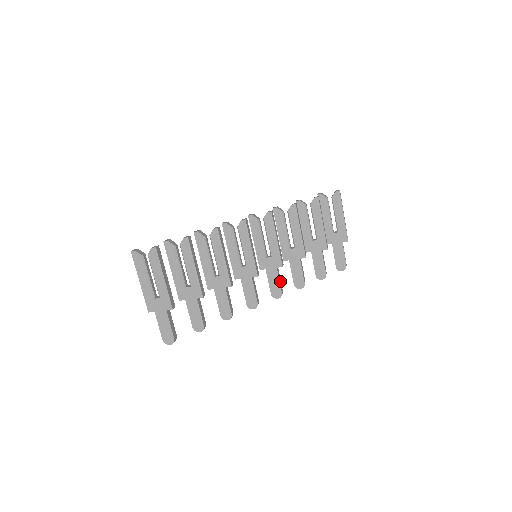
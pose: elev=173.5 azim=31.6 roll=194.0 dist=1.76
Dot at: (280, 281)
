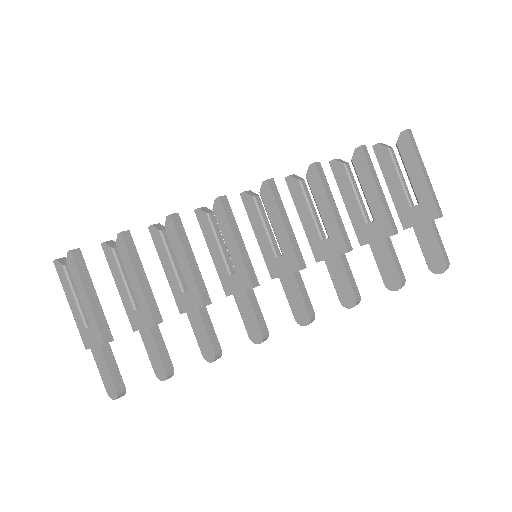
Dot at: (305, 295)
